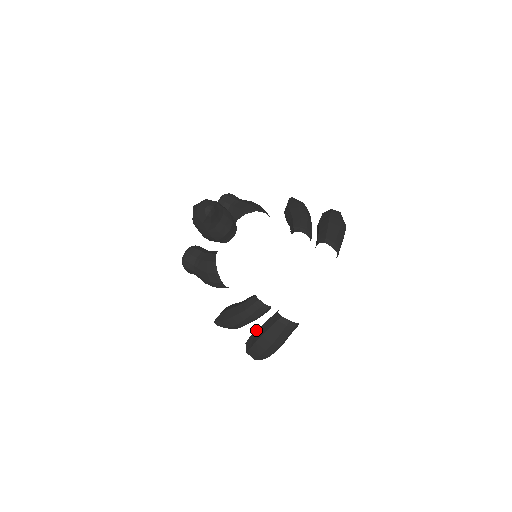
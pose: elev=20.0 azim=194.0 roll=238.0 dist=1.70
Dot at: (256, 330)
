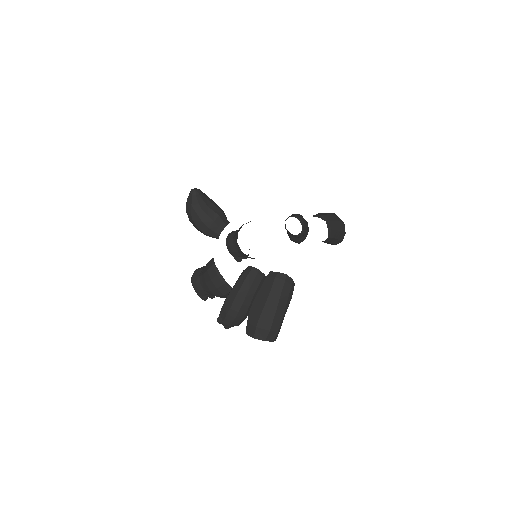
Dot at: occluded
